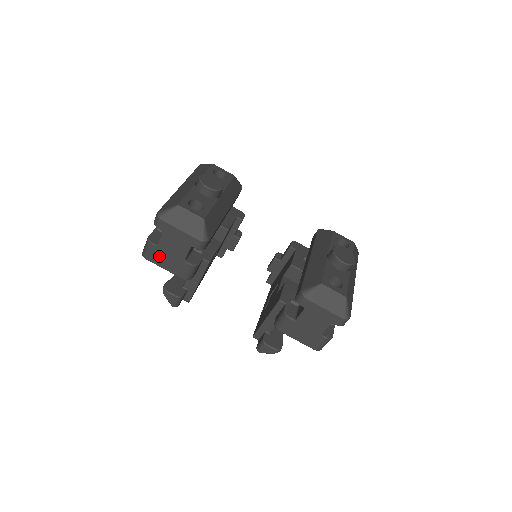
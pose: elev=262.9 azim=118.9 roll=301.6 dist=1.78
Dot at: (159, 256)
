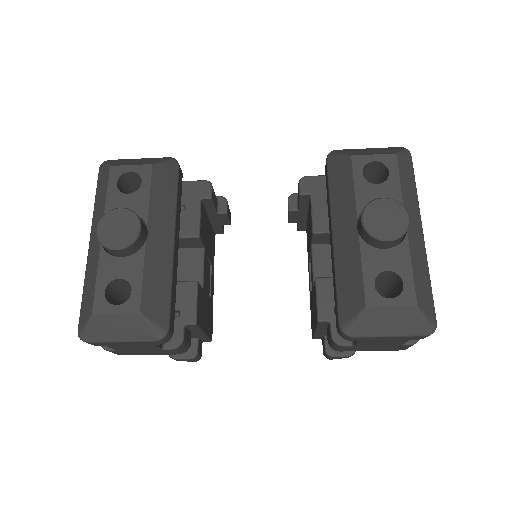
Dot at: (130, 353)
